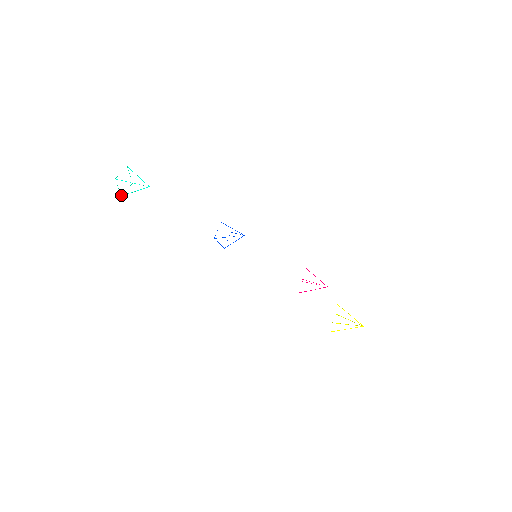
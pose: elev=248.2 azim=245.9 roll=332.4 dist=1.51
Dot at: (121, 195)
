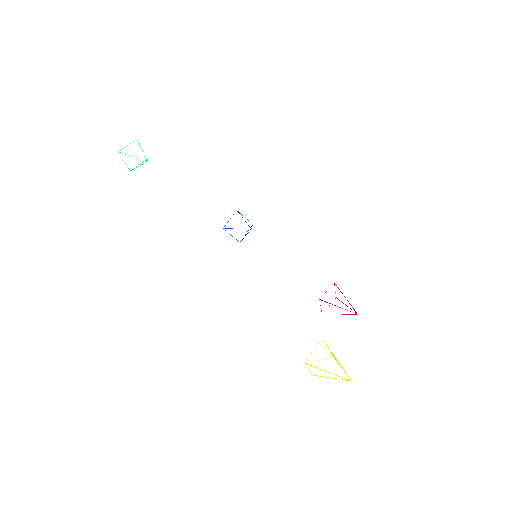
Dot at: (130, 170)
